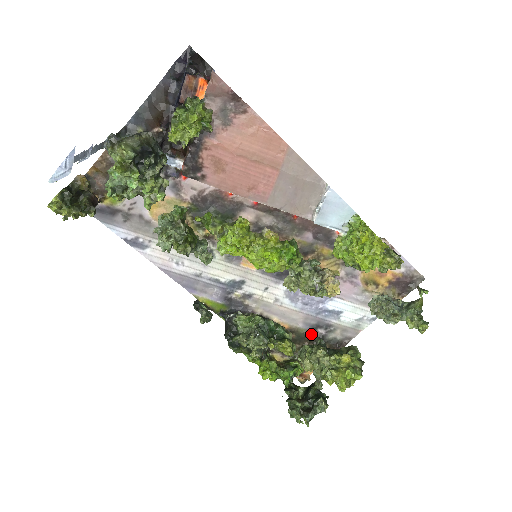
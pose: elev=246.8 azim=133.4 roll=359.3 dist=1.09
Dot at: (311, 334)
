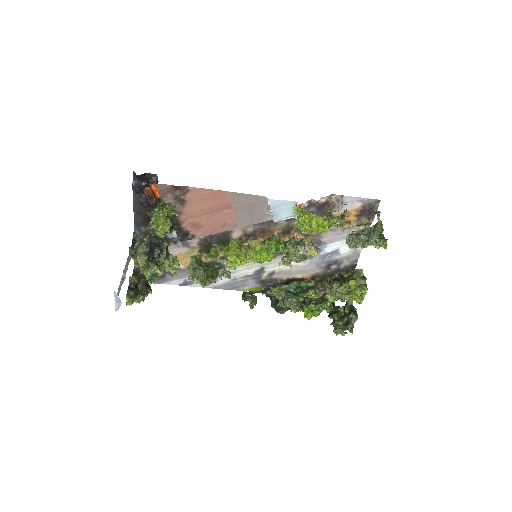
Dot at: (328, 272)
